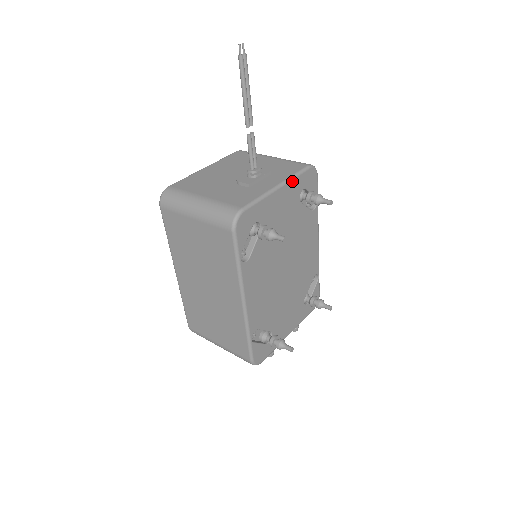
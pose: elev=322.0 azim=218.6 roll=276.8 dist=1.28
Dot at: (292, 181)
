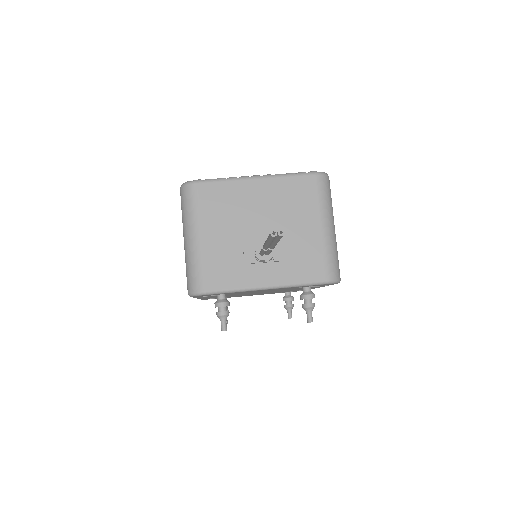
Dot at: (290, 287)
